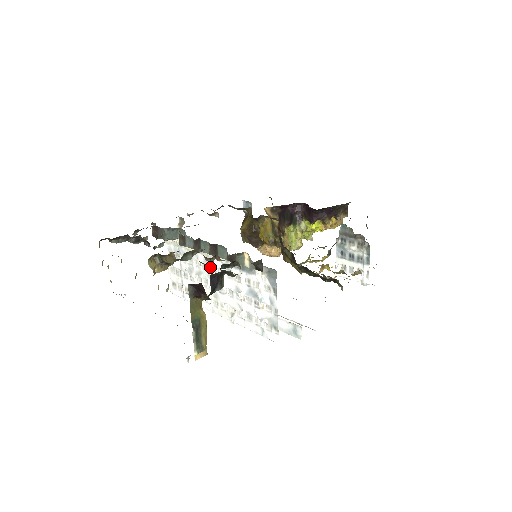
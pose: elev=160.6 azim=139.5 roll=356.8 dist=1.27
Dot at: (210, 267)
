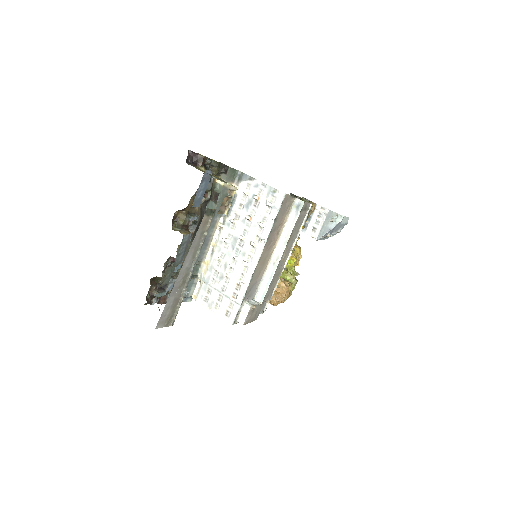
Dot at: (224, 248)
